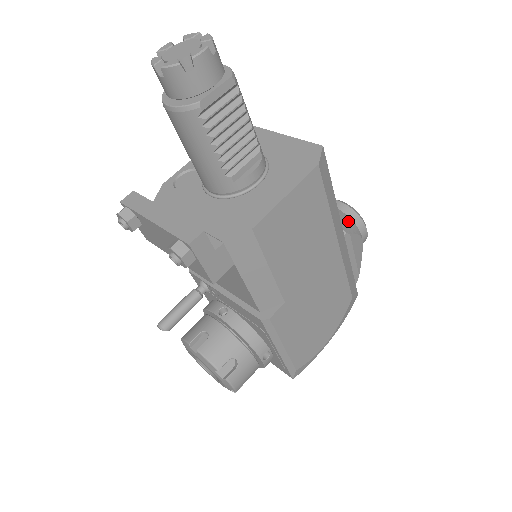
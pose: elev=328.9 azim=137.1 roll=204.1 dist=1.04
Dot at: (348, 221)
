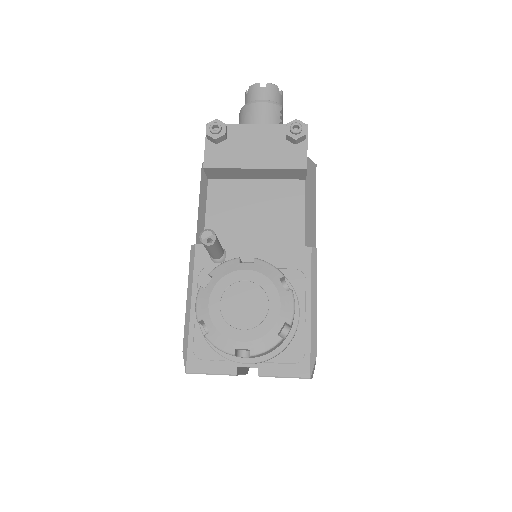
Dot at: occluded
